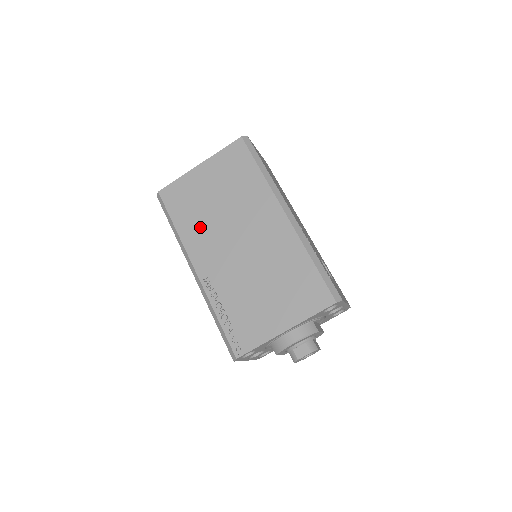
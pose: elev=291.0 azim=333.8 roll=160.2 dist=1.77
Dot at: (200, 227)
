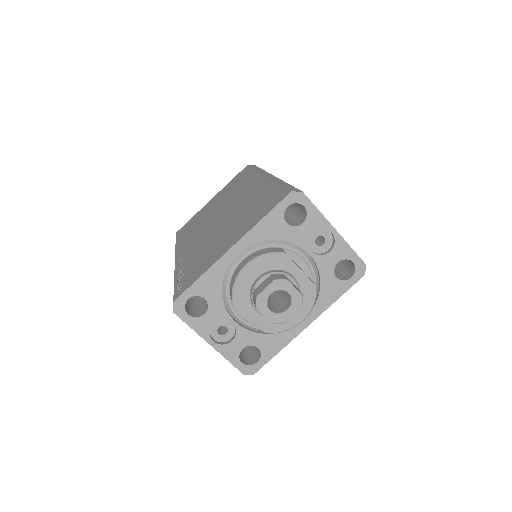
Dot at: (194, 230)
